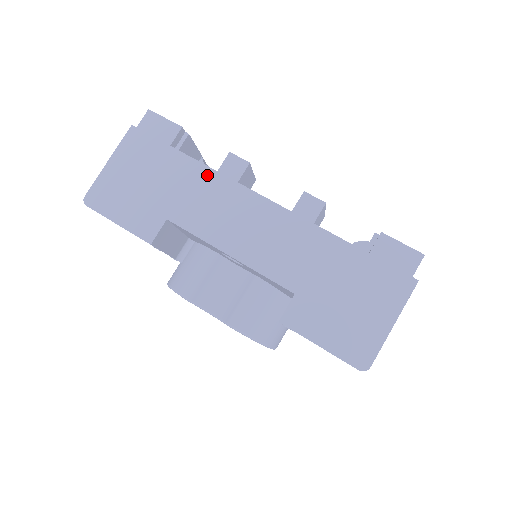
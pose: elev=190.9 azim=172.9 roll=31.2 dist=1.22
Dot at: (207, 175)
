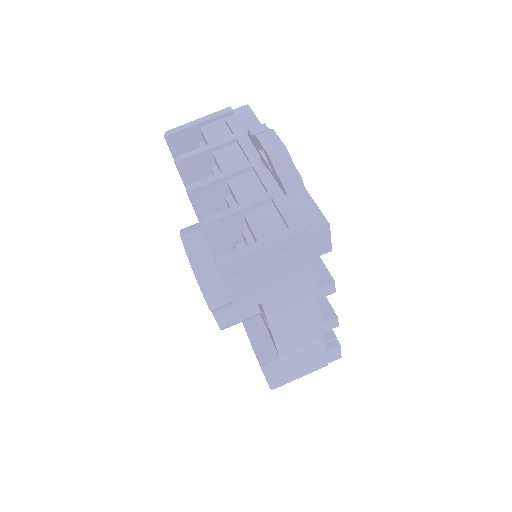
Dot at: (310, 288)
